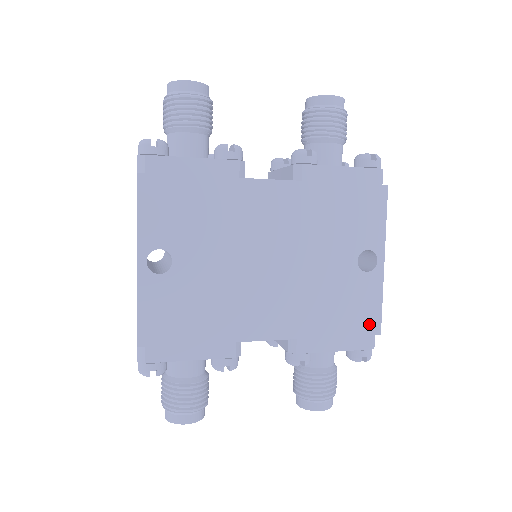
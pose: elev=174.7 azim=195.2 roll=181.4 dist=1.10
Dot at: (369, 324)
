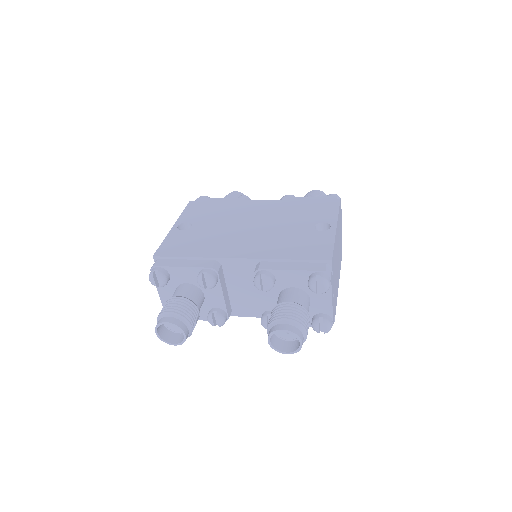
Dot at: (321, 255)
